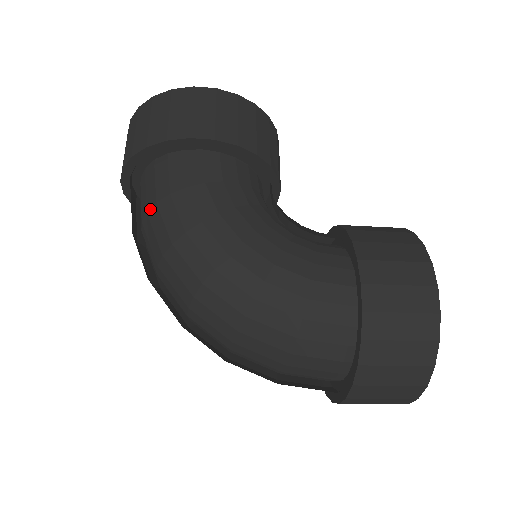
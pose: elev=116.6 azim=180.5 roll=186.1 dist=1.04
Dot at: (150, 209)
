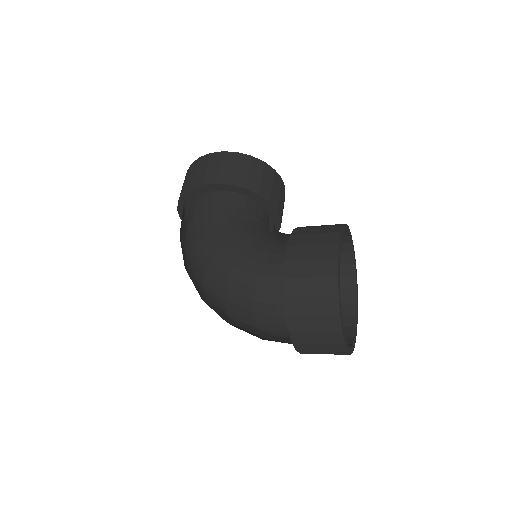
Dot at: (187, 232)
